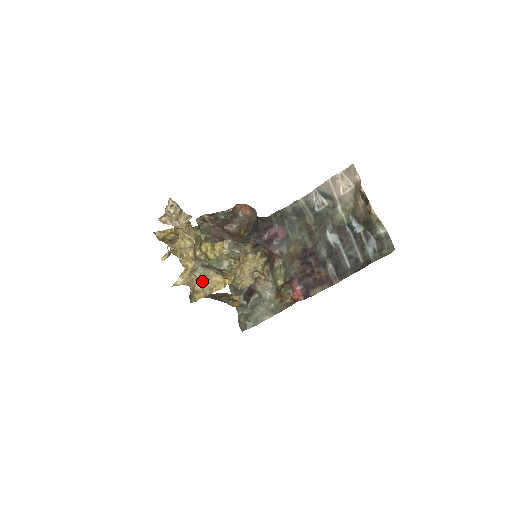
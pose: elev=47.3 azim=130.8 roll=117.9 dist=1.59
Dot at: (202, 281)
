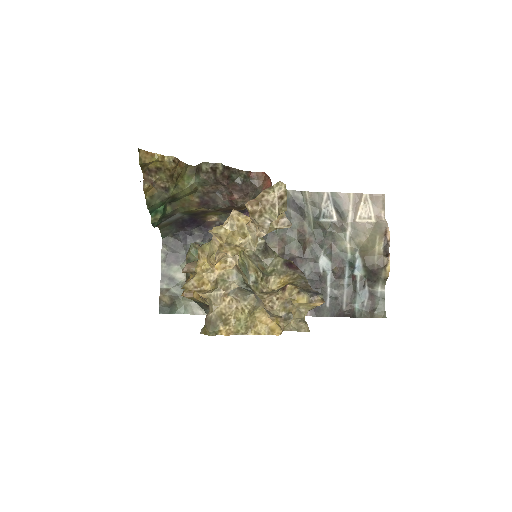
Dot at: (245, 315)
